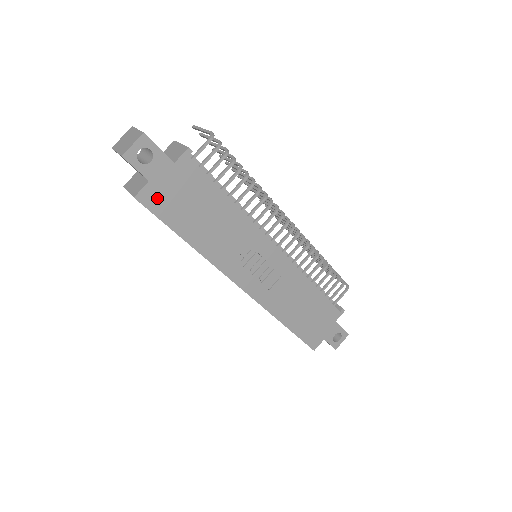
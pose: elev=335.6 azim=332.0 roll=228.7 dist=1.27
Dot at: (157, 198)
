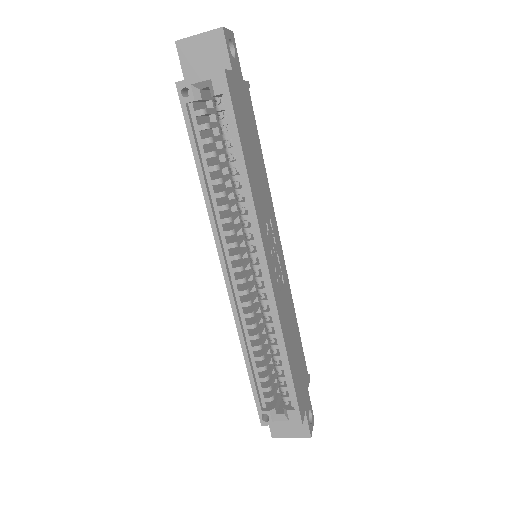
Dot at: (234, 92)
